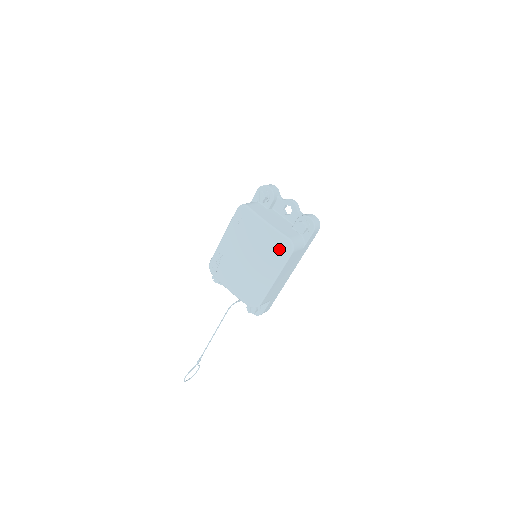
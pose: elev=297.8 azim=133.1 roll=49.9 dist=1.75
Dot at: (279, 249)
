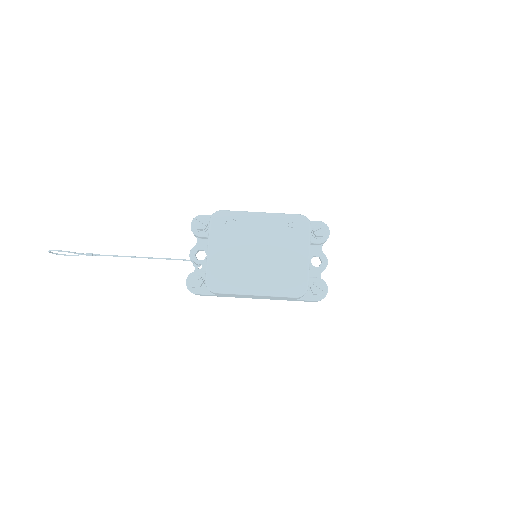
Dot at: (292, 283)
